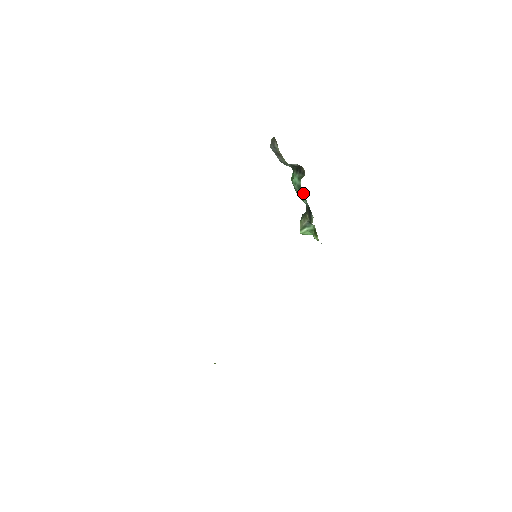
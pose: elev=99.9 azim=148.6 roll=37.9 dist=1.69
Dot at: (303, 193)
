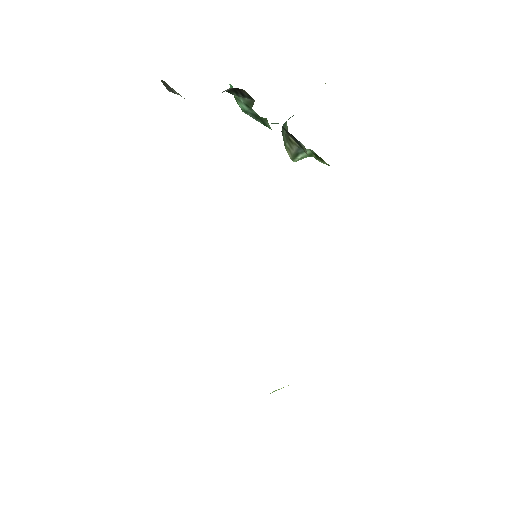
Dot at: (268, 124)
